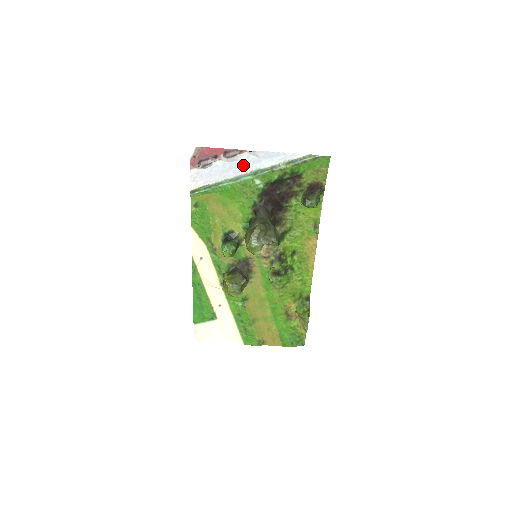
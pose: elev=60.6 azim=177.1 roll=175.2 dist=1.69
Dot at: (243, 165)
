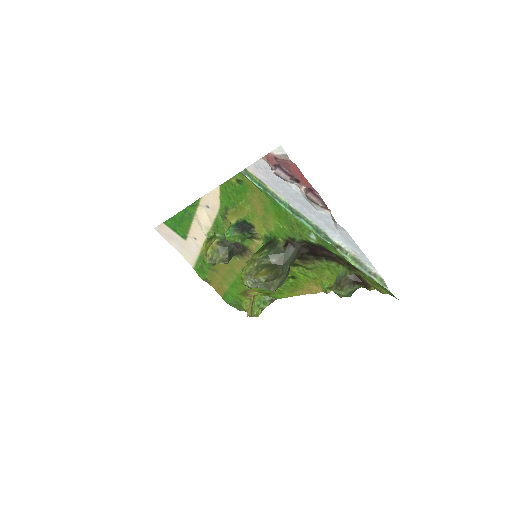
Dot at: (315, 214)
